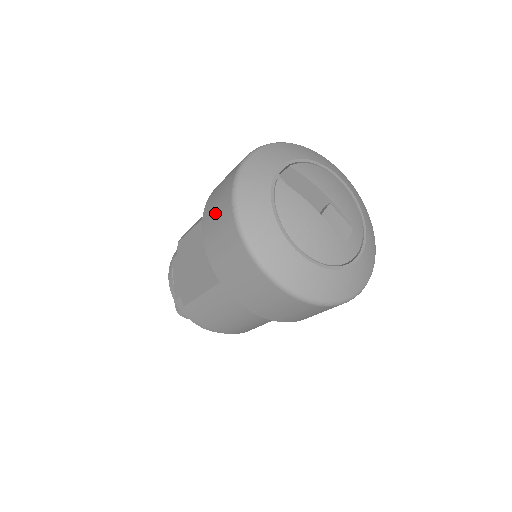
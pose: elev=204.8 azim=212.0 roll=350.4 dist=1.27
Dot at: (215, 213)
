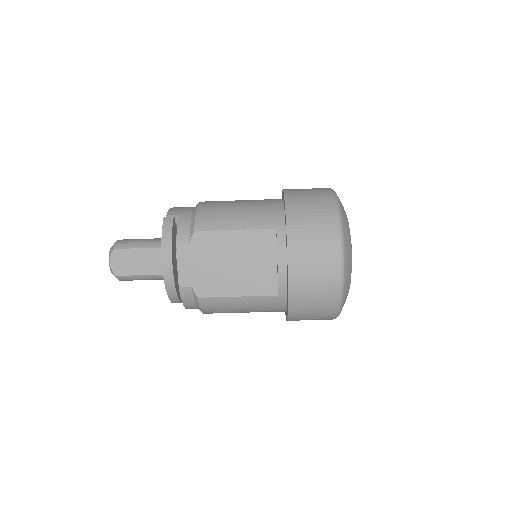
Dot at: (313, 254)
